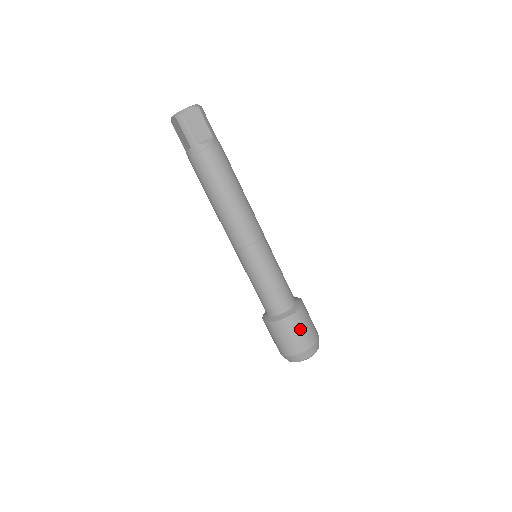
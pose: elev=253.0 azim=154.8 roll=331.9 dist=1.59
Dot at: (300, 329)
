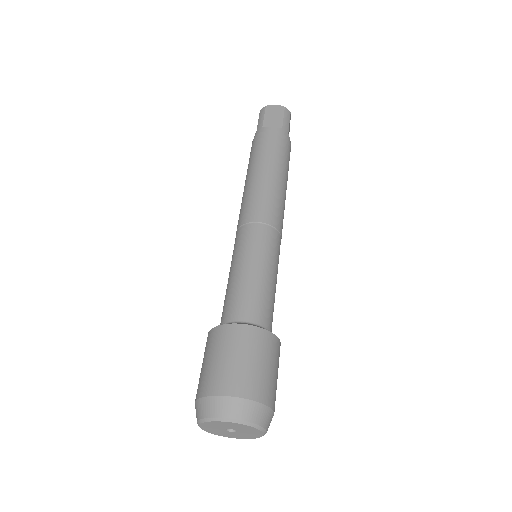
Dot at: (237, 354)
